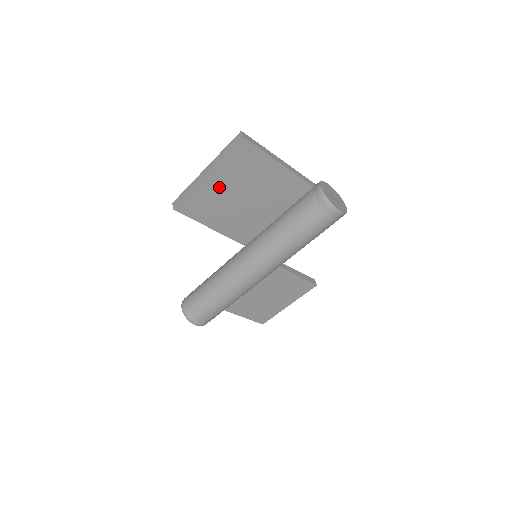
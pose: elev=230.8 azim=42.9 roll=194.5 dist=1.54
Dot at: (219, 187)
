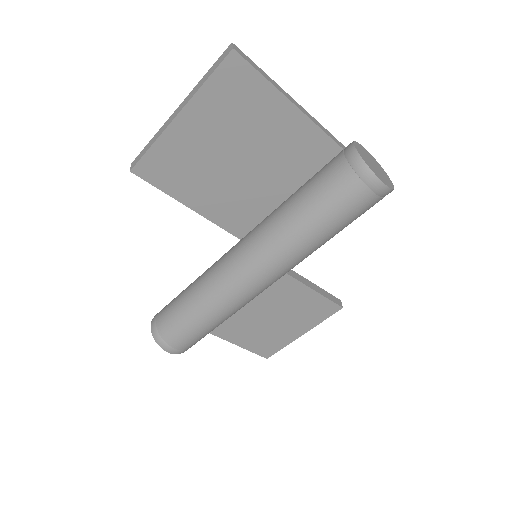
Dot at: (198, 138)
